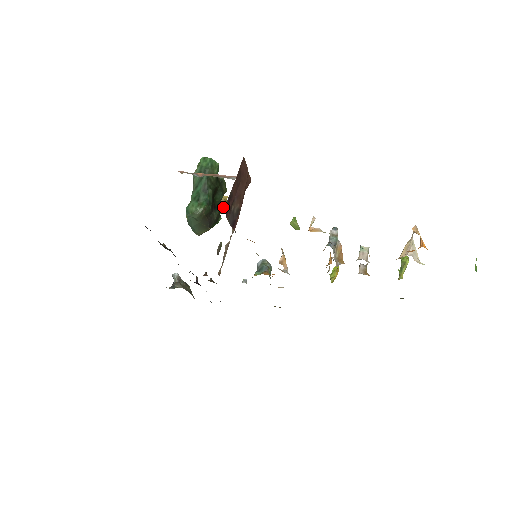
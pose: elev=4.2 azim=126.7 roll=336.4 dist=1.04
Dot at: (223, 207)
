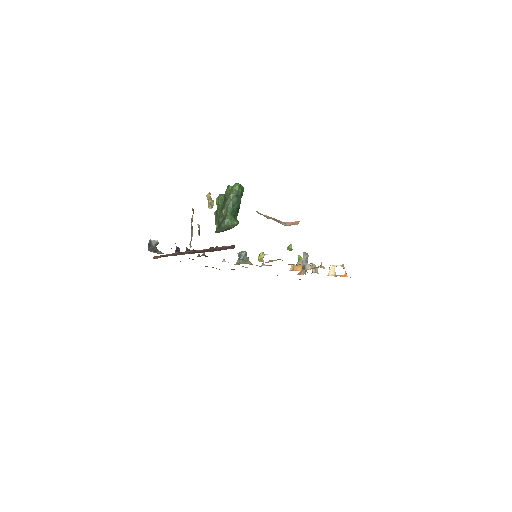
Dot at: occluded
